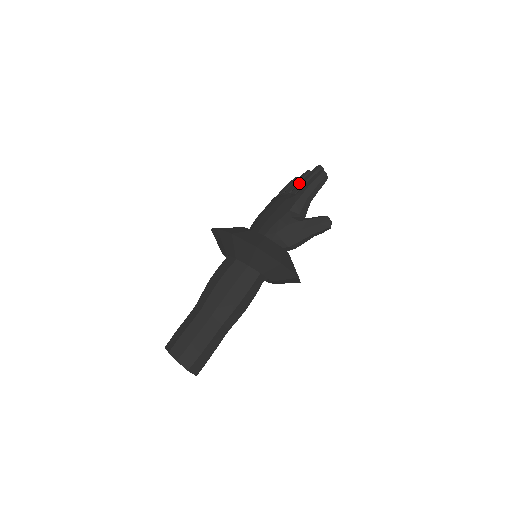
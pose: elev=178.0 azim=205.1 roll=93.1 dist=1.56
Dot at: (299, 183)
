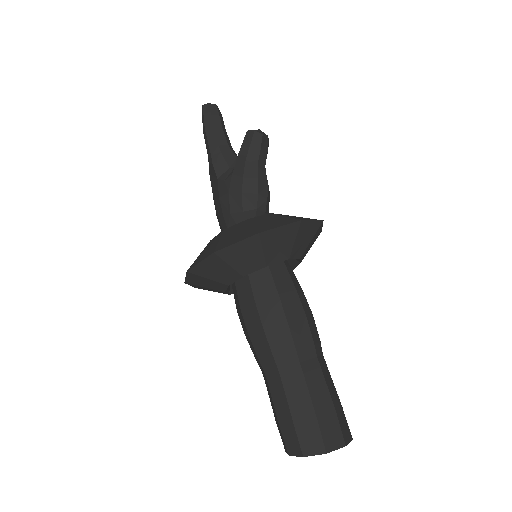
Dot at: occluded
